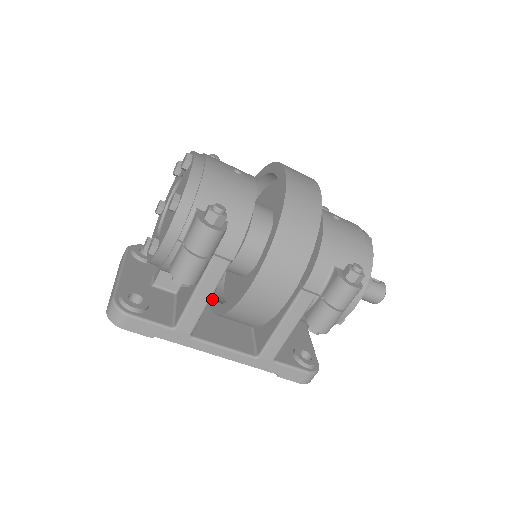
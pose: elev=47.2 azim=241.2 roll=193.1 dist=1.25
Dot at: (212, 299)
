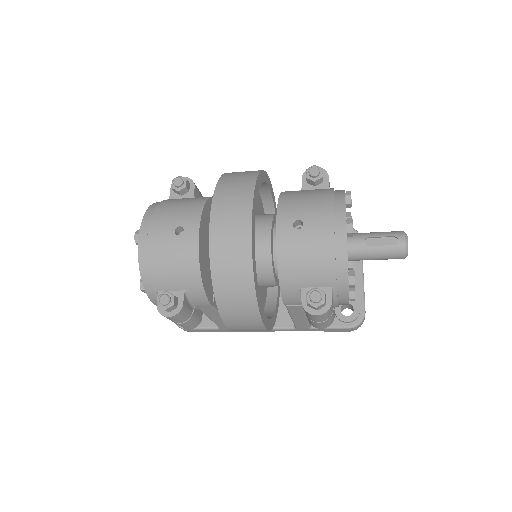
Dot at: occluded
